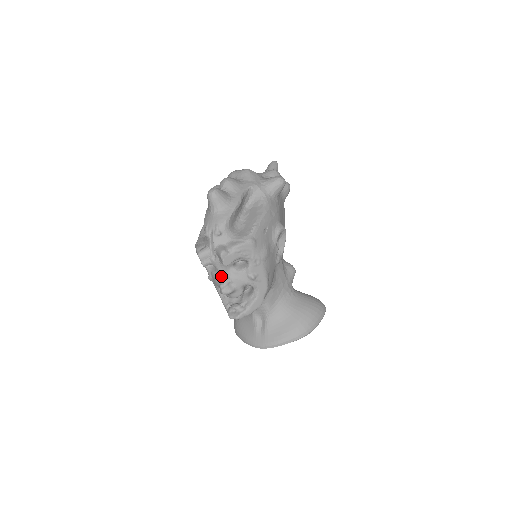
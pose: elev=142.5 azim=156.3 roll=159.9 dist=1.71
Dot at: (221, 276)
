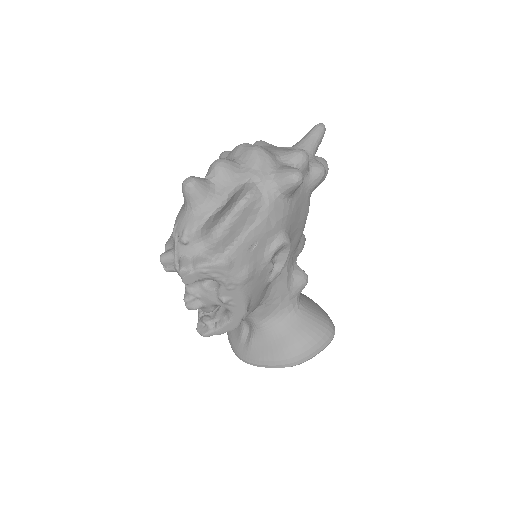
Dot at: (186, 288)
